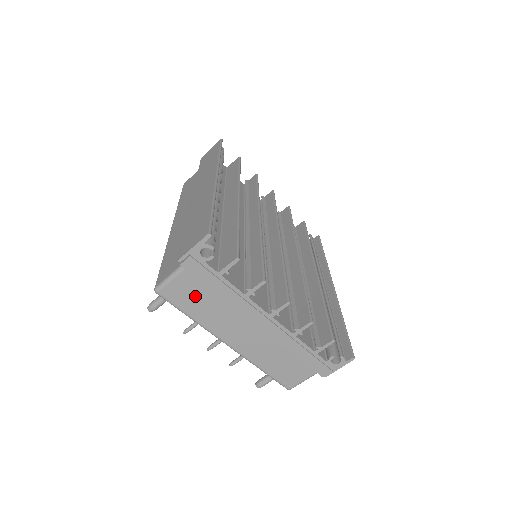
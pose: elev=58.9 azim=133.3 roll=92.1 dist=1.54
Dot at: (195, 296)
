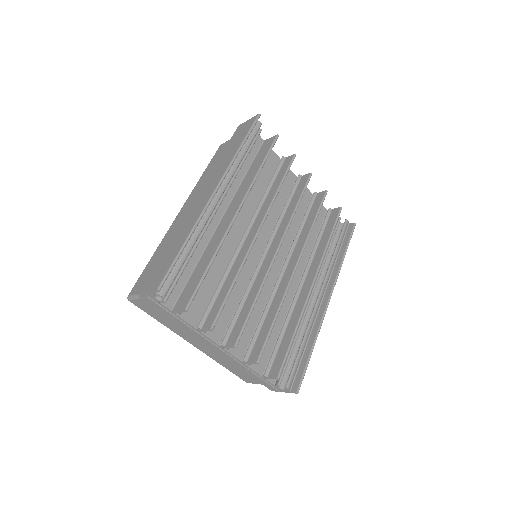
Dot at: (159, 313)
